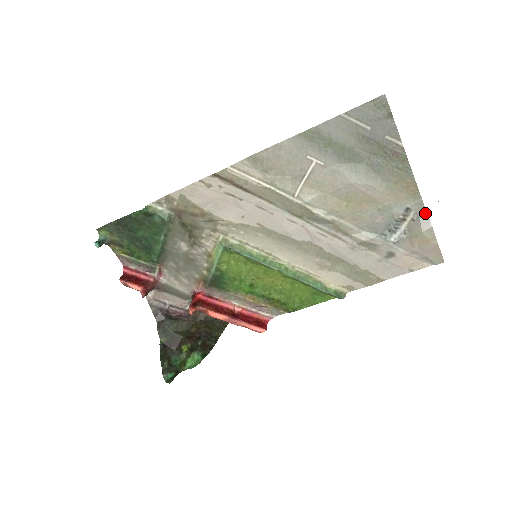
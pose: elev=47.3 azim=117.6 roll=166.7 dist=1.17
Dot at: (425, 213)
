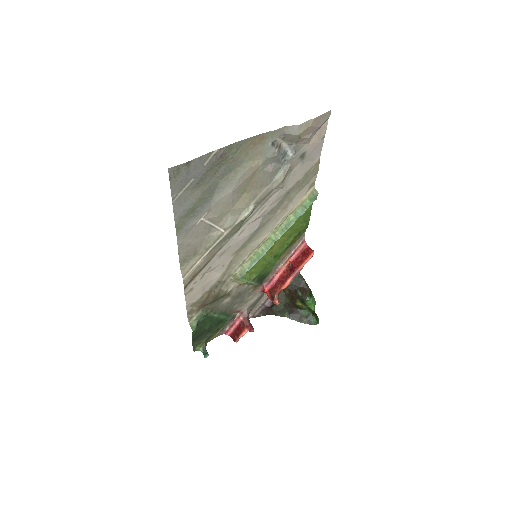
Dot at: (283, 128)
